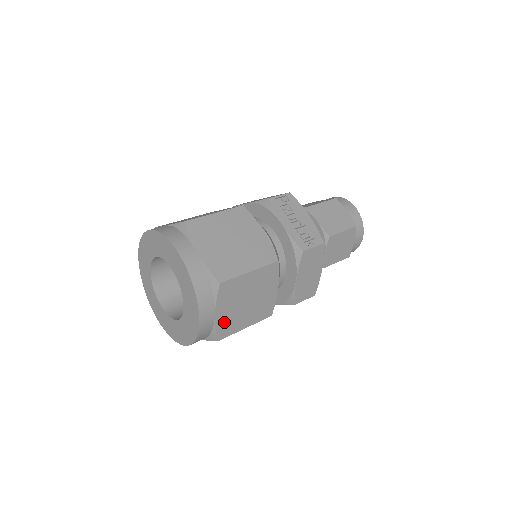
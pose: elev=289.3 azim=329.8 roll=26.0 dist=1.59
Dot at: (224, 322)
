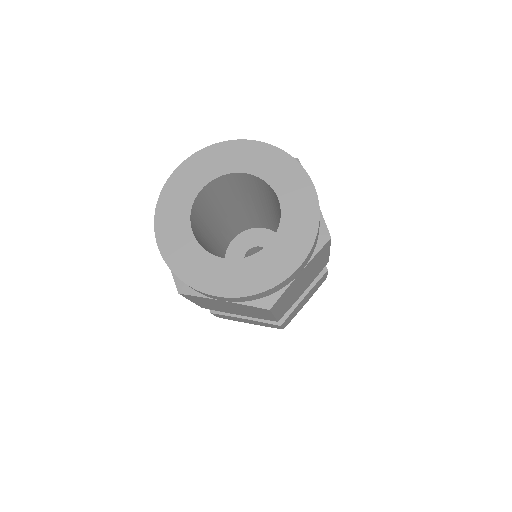
Dot at: occluded
